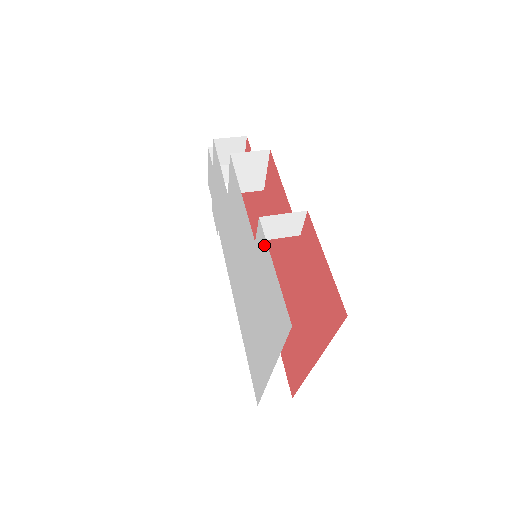
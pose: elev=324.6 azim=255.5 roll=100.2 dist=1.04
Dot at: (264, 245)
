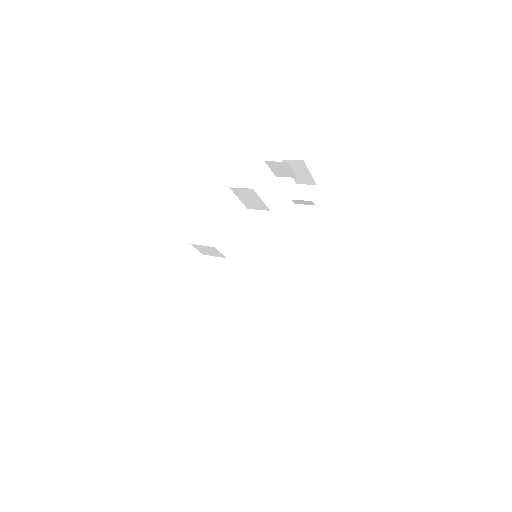
Dot at: occluded
